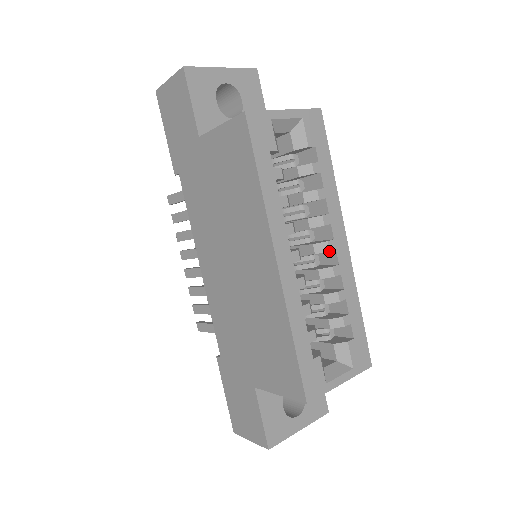
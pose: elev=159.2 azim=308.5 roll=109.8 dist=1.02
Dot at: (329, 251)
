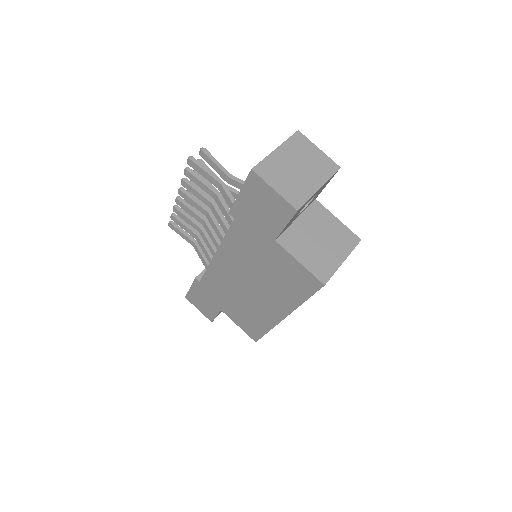
Dot at: occluded
